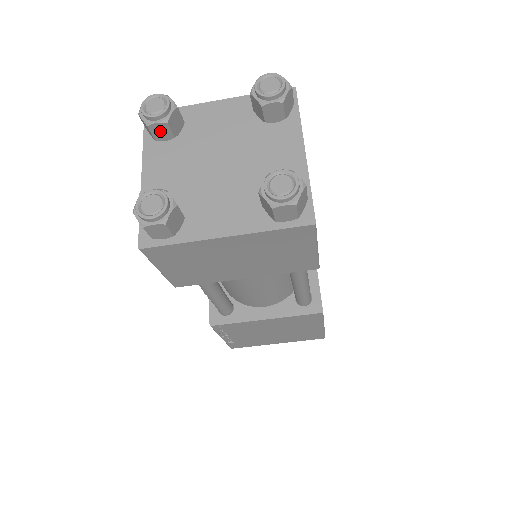
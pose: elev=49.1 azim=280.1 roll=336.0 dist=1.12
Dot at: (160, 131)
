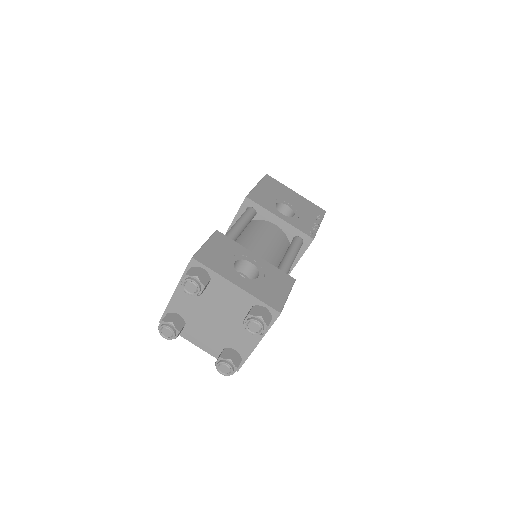
Dot at: (180, 332)
